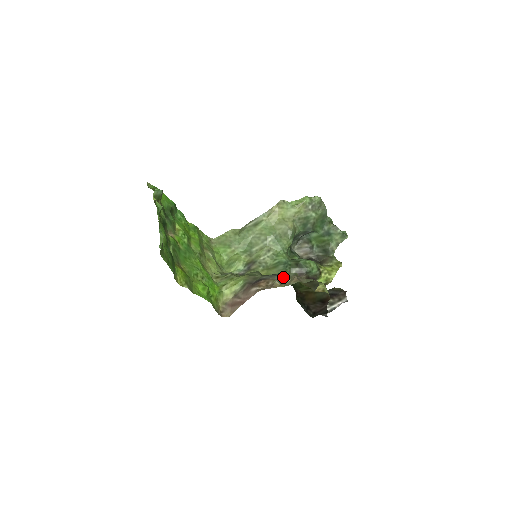
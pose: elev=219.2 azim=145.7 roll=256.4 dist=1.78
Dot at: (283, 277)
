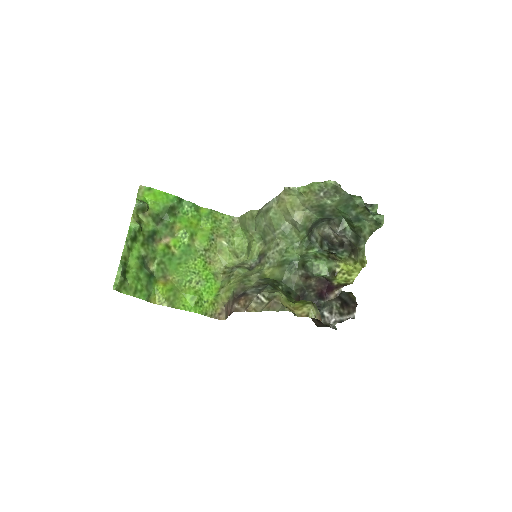
Dot at: (262, 297)
